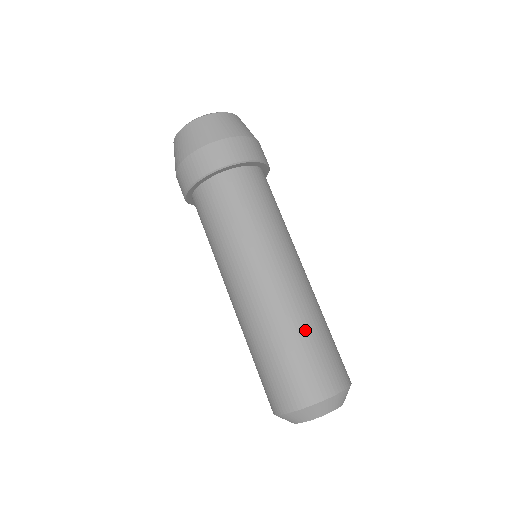
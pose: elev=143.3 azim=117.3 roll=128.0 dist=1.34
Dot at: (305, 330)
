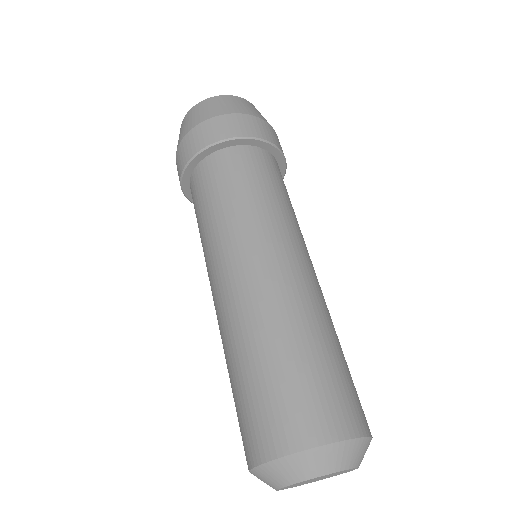
Dot at: (288, 341)
